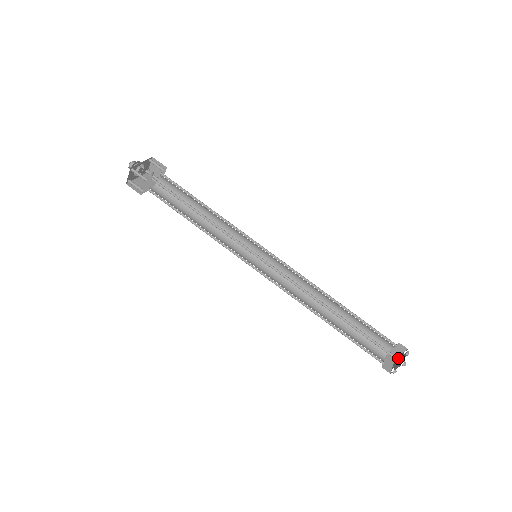
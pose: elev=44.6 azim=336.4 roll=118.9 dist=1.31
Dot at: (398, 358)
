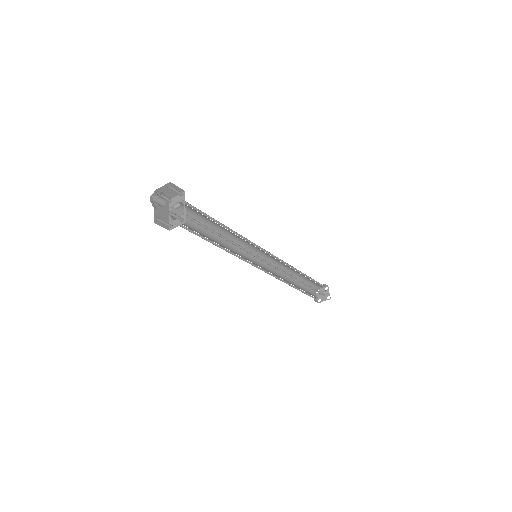
Dot at: (325, 294)
